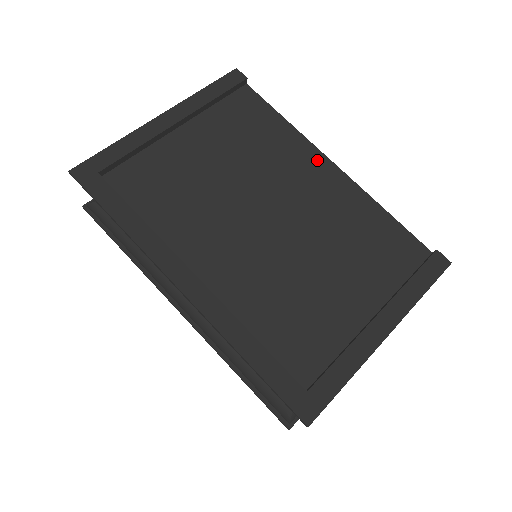
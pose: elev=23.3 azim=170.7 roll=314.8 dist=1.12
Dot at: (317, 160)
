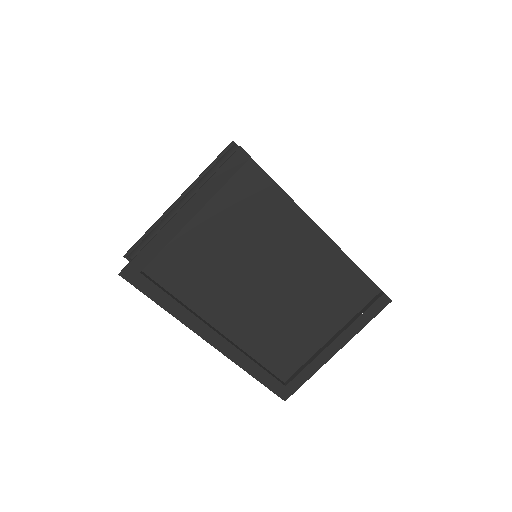
Dot at: (307, 228)
